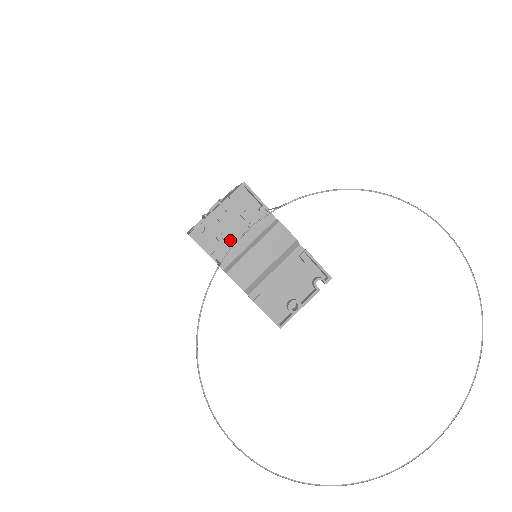
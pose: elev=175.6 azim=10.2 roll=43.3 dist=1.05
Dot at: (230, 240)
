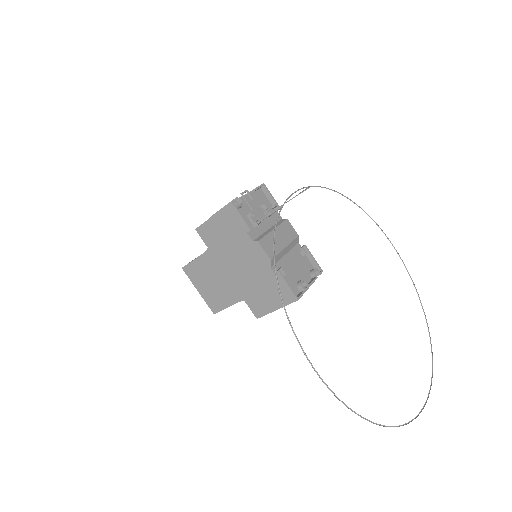
Dot at: (256, 220)
